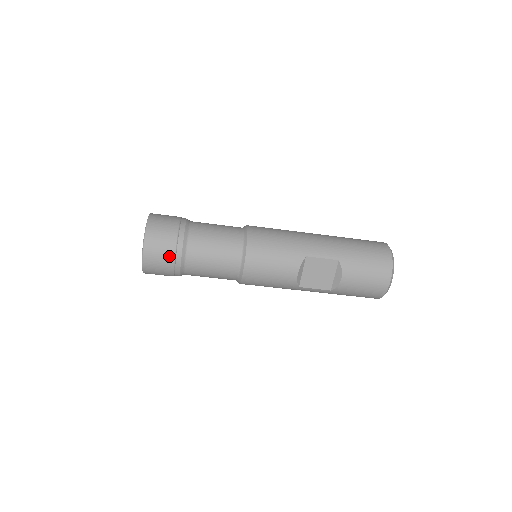
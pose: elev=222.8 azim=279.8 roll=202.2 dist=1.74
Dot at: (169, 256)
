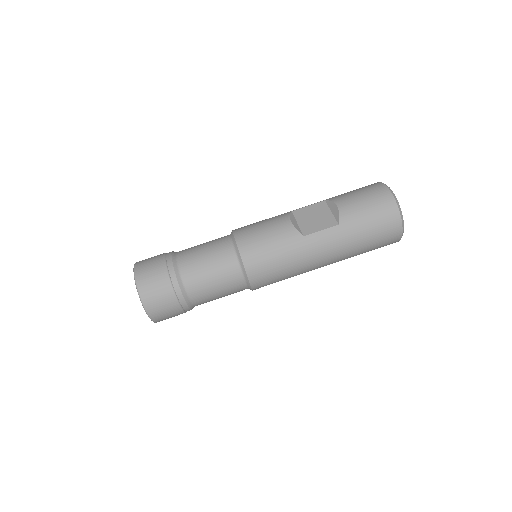
Dot at: (159, 263)
